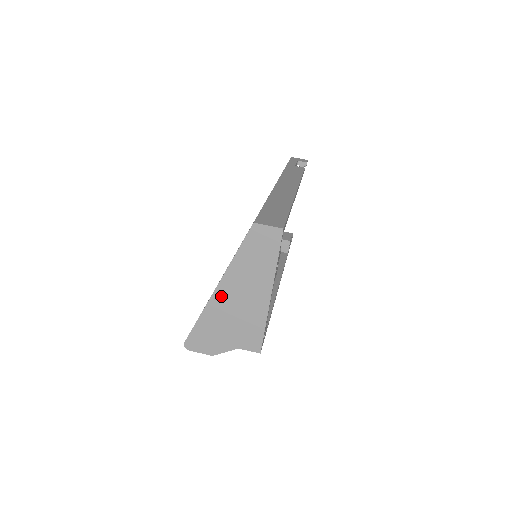
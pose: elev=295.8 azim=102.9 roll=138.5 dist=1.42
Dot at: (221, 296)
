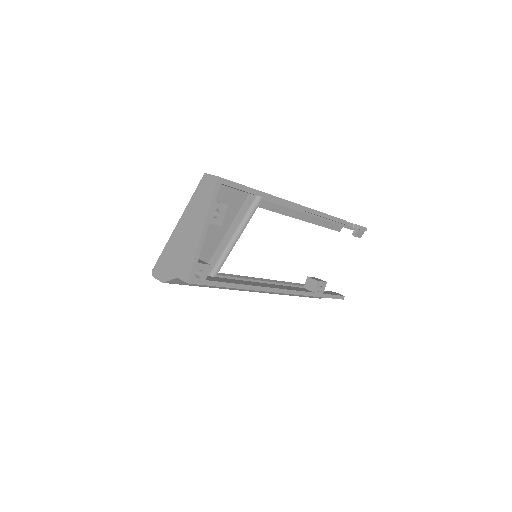
Dot at: (178, 231)
